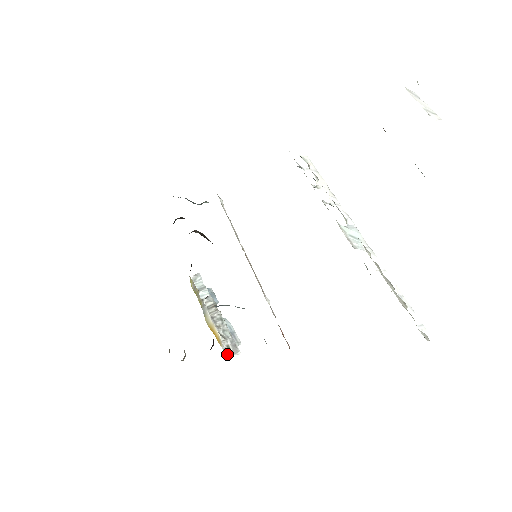
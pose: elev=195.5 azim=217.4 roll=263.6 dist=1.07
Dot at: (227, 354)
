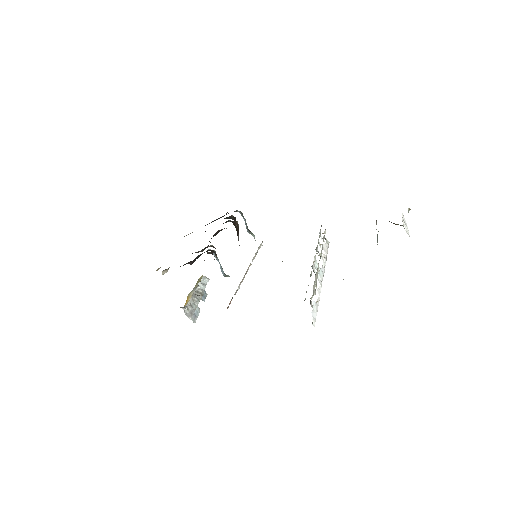
Dot at: (184, 309)
